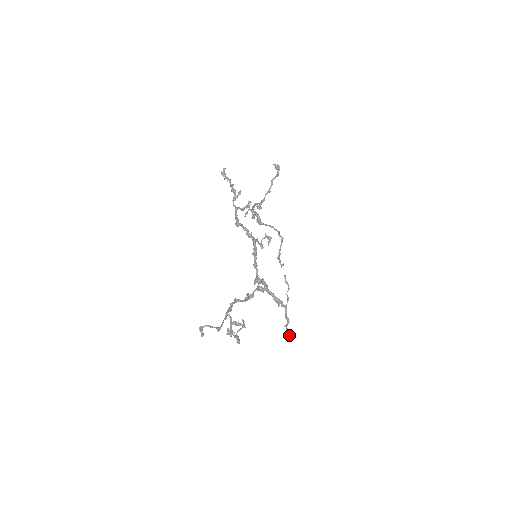
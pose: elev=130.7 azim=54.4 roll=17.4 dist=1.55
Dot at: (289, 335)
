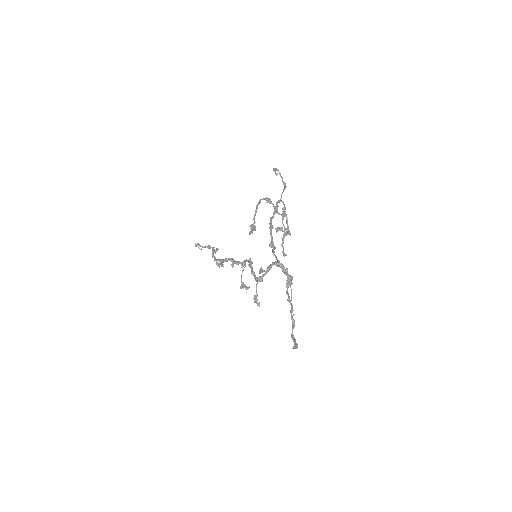
Dot at: (296, 343)
